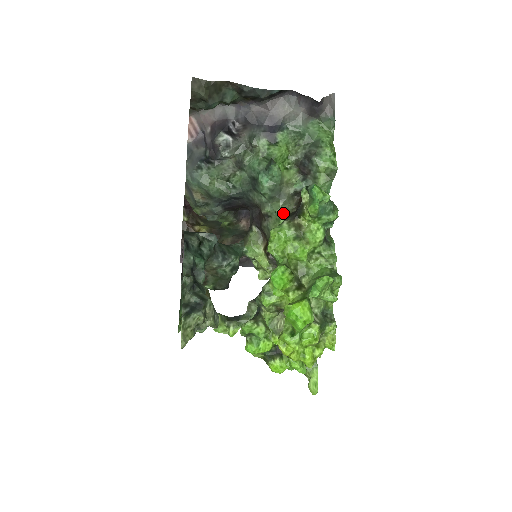
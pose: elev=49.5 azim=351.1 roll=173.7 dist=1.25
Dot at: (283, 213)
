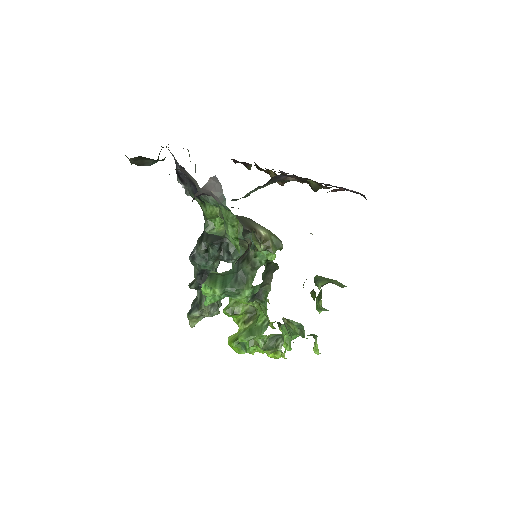
Dot at: (242, 250)
